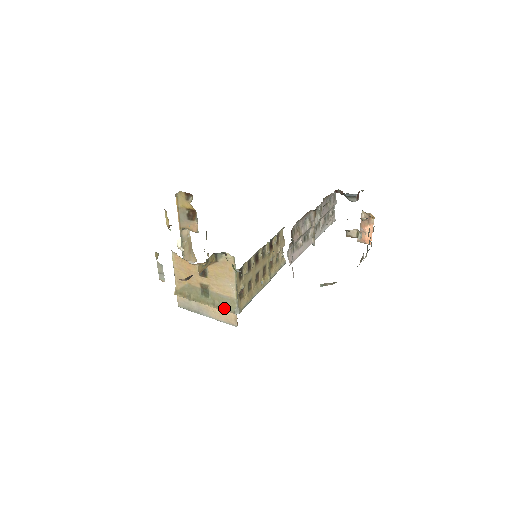
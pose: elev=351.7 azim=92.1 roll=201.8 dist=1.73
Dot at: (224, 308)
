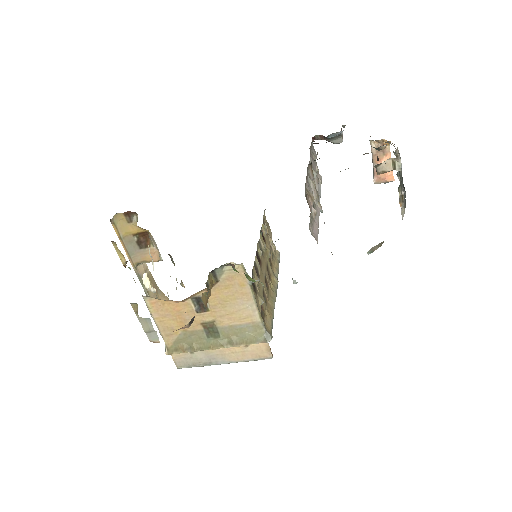
Dot at: (248, 341)
